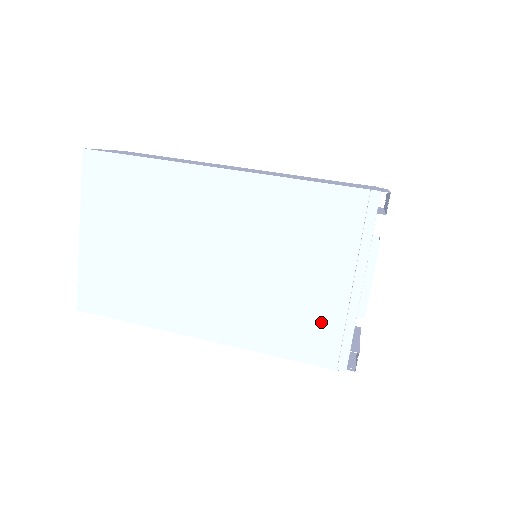
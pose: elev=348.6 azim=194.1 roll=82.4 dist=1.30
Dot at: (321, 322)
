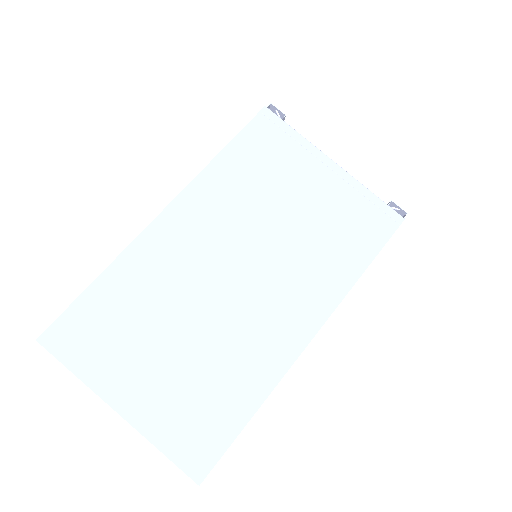
Dot at: (349, 212)
